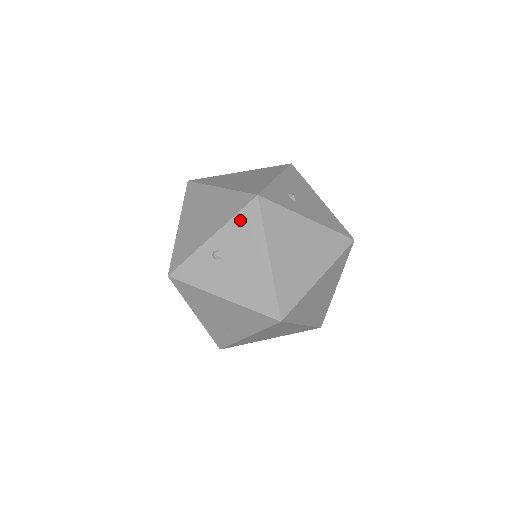
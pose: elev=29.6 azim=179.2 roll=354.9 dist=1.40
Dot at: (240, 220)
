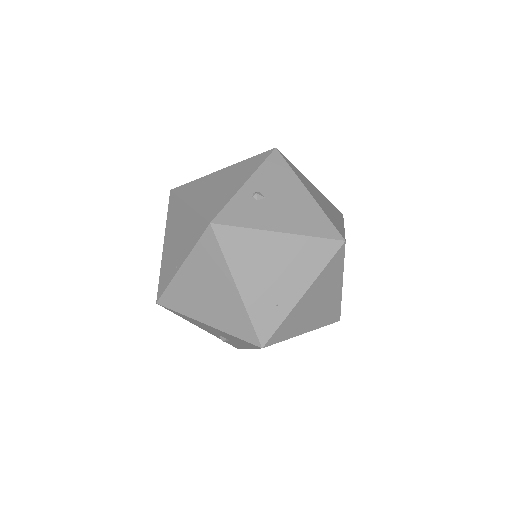
Dot at: (268, 166)
